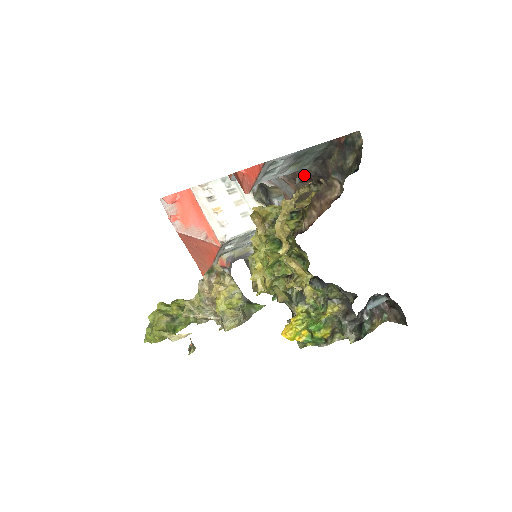
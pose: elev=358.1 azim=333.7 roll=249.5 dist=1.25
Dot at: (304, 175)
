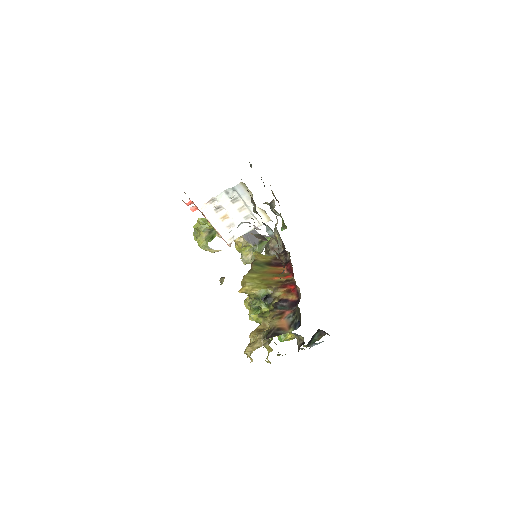
Dot at: occluded
